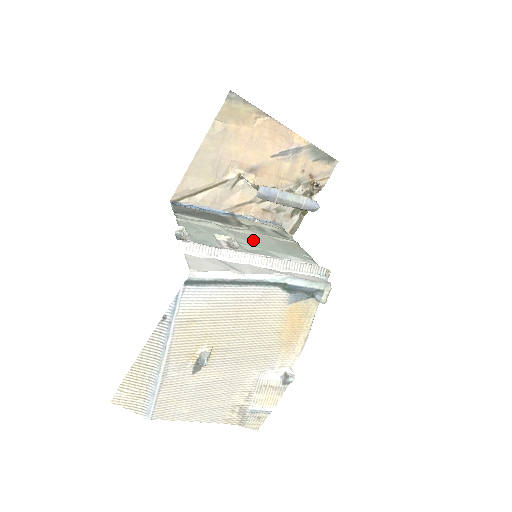
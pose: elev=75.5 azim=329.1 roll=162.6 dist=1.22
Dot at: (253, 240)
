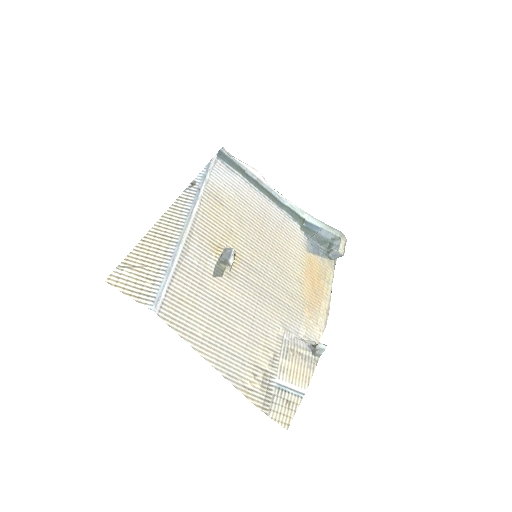
Dot at: occluded
